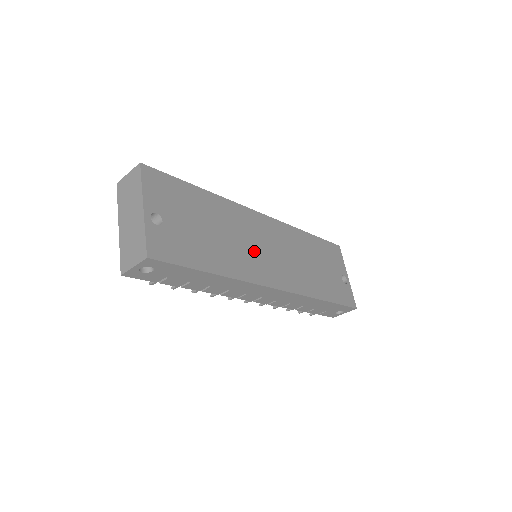
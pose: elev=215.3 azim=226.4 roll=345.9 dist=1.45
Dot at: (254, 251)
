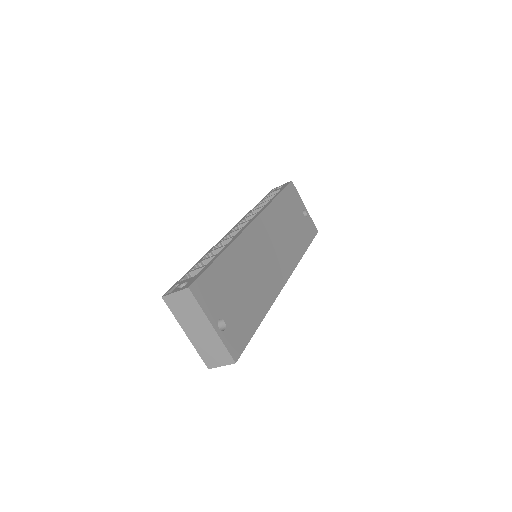
Dot at: (265, 268)
